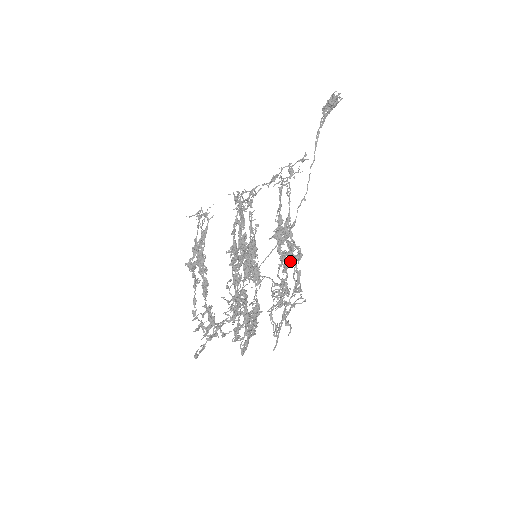
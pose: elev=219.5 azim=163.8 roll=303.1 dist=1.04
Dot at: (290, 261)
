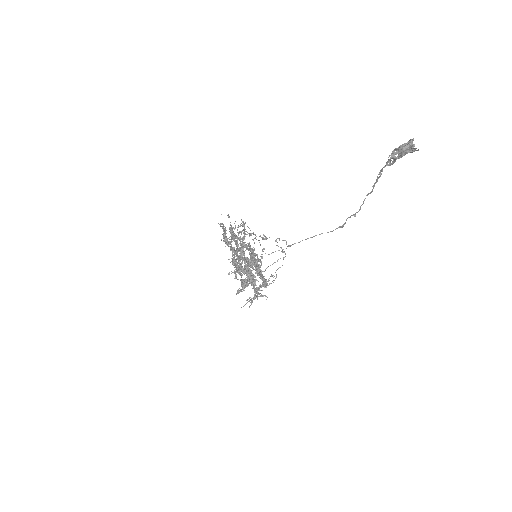
Dot at: occluded
